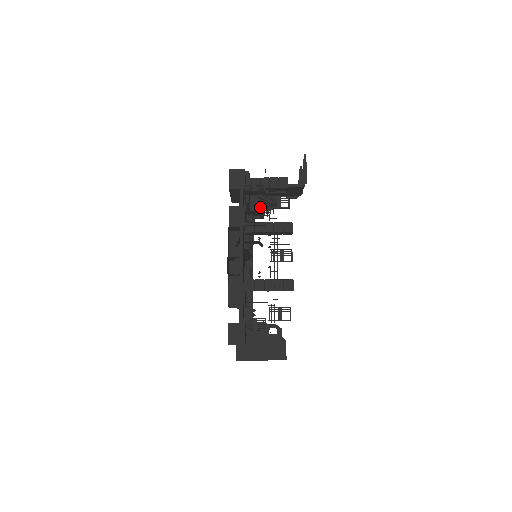
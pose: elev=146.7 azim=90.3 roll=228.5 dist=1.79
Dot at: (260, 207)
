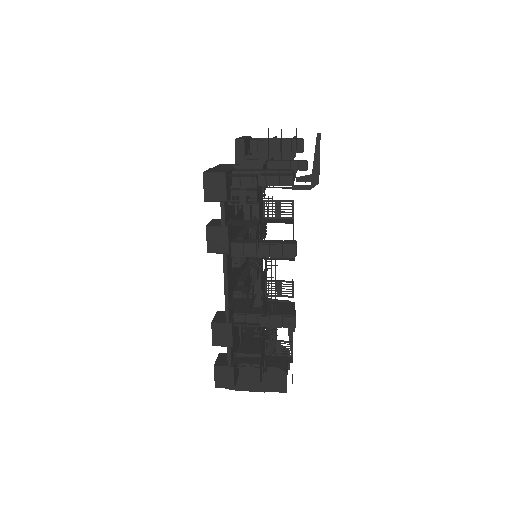
Dot at: occluded
